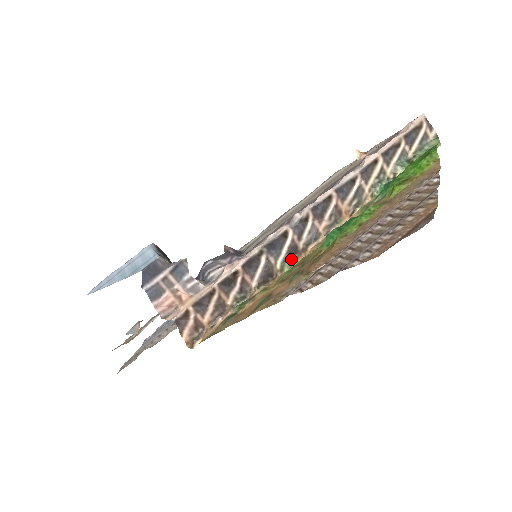
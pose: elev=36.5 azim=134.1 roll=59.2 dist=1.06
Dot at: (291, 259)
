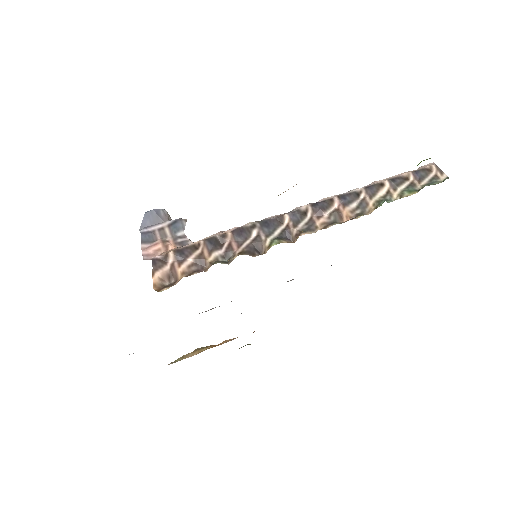
Dot at: (282, 239)
